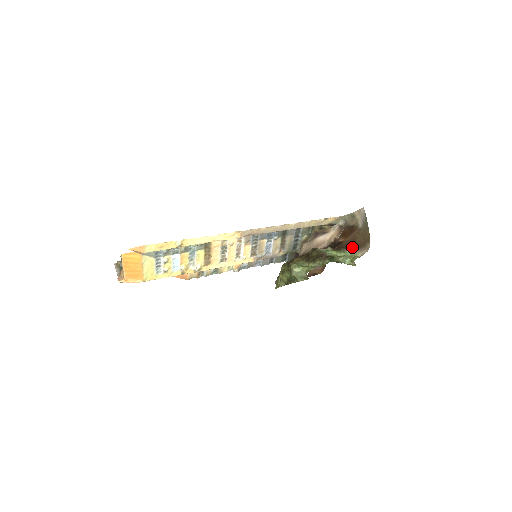
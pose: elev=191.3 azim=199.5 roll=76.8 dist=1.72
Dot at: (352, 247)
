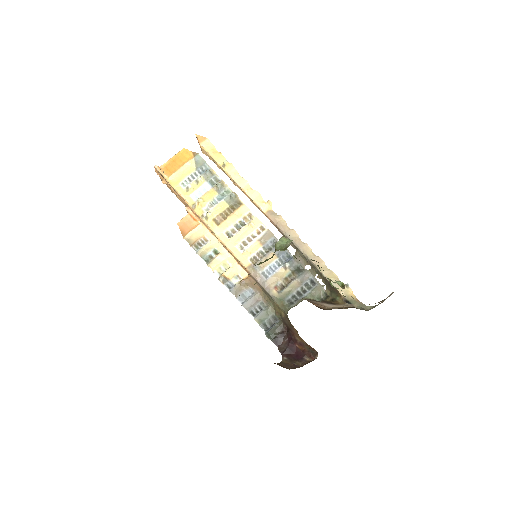
Dot at: occluded
